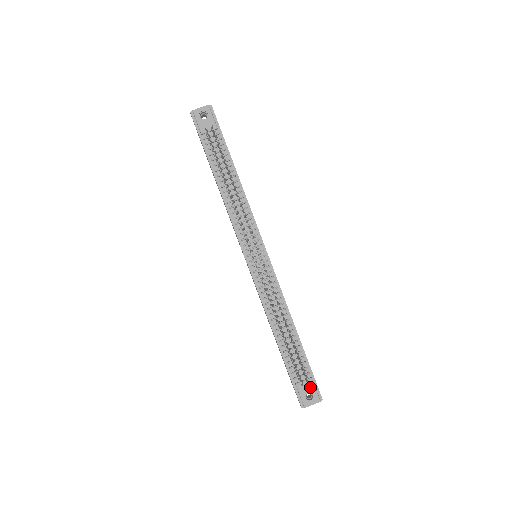
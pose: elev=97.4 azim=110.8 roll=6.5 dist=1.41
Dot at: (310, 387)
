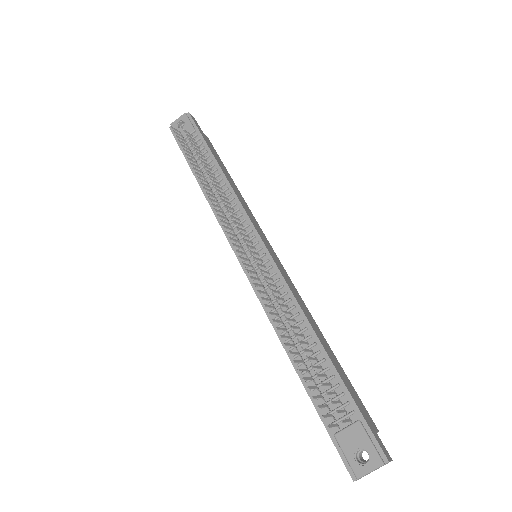
Dot at: (359, 438)
